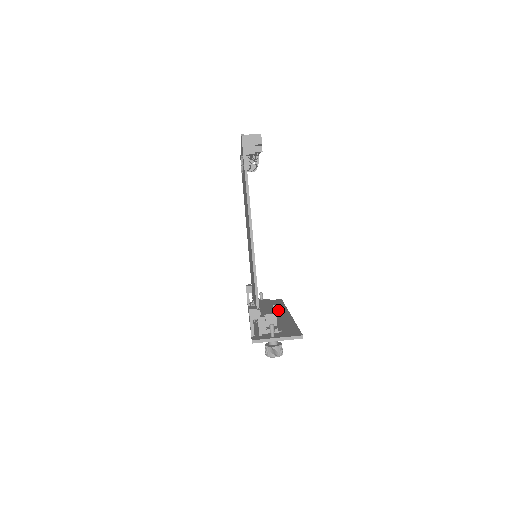
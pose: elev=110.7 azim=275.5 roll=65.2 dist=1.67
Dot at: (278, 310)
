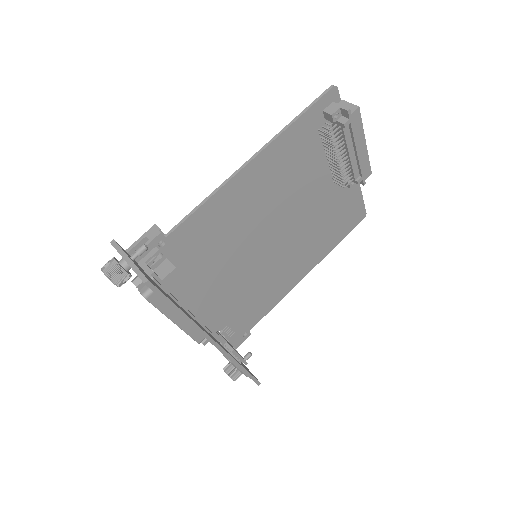
Dot at: occluded
